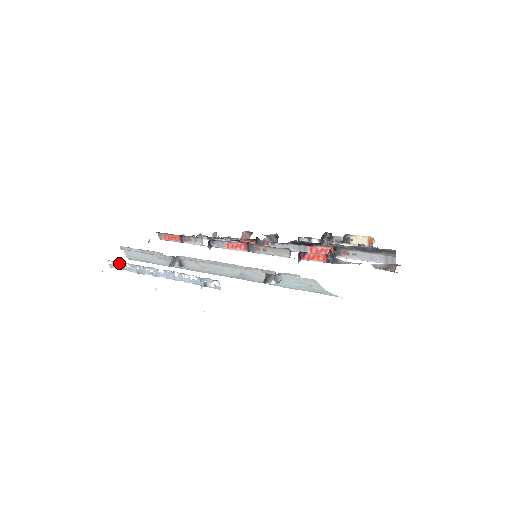
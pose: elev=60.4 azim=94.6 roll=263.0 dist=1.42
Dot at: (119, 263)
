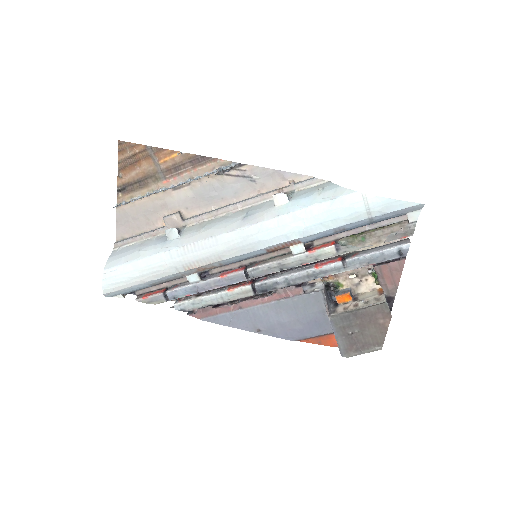
Dot at: (128, 202)
